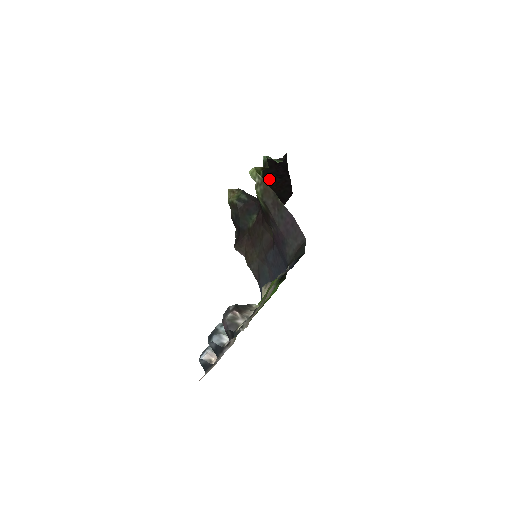
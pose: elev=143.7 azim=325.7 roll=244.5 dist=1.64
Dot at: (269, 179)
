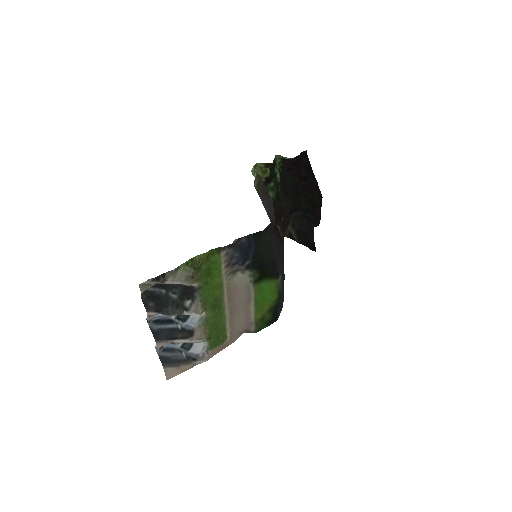
Dot at: (293, 183)
